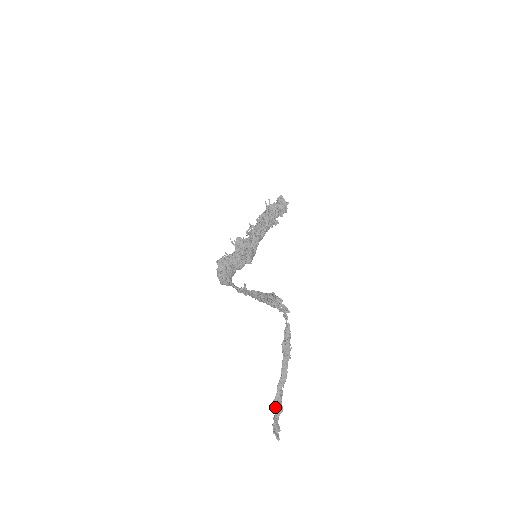
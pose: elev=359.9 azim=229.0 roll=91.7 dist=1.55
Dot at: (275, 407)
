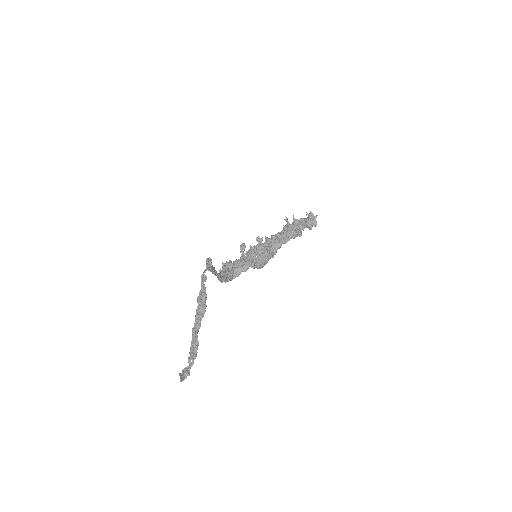
Dot at: occluded
